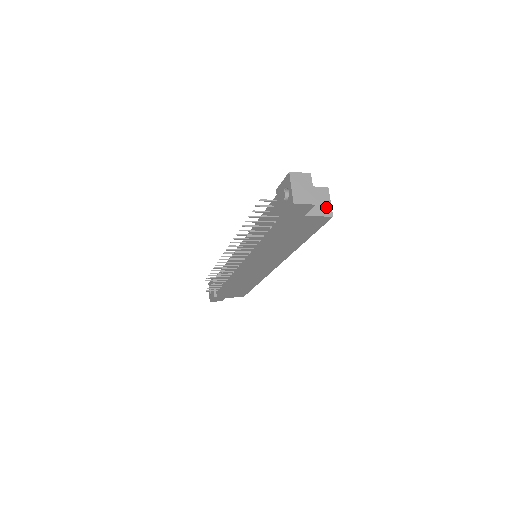
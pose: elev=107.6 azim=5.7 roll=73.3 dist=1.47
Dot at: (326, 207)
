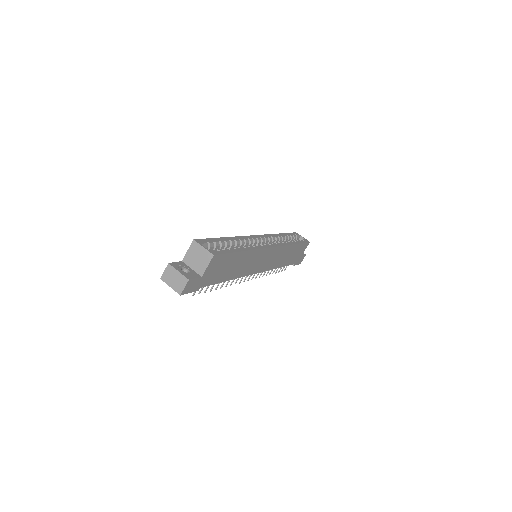
Dot at: (205, 255)
